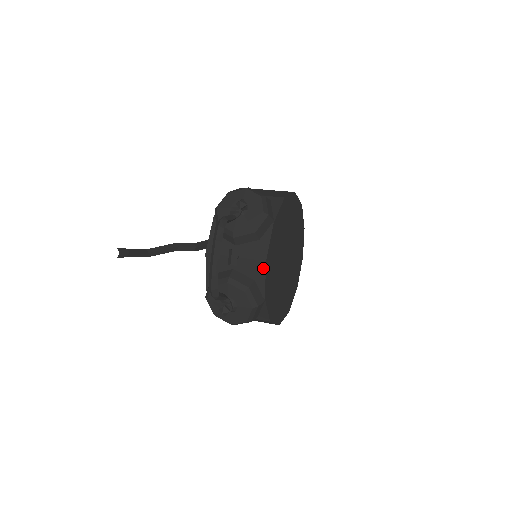
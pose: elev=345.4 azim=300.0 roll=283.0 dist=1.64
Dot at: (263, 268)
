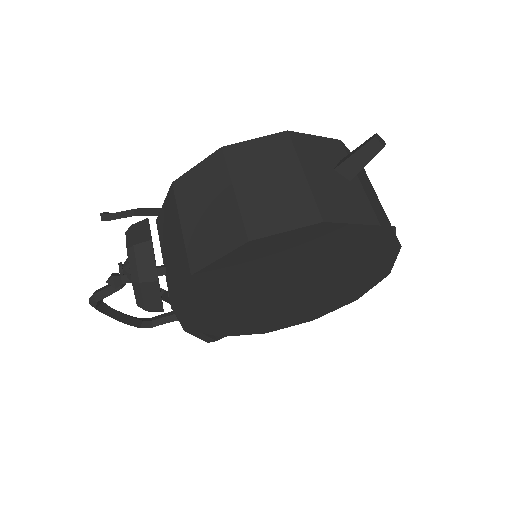
Dot at: occluded
